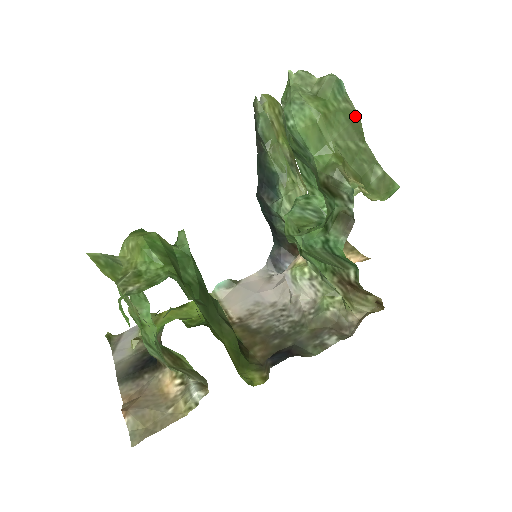
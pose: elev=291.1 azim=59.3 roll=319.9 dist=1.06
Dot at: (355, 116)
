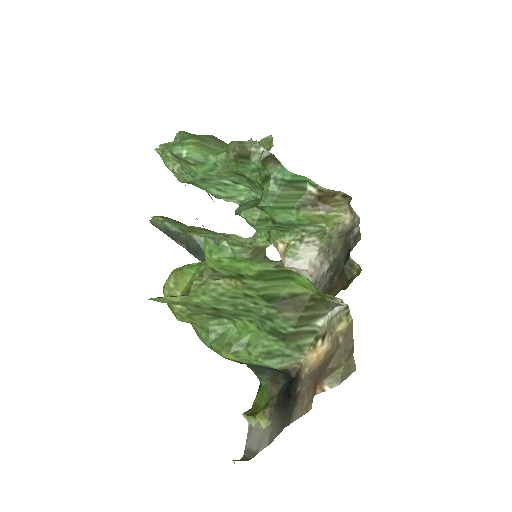
Dot at: (211, 136)
